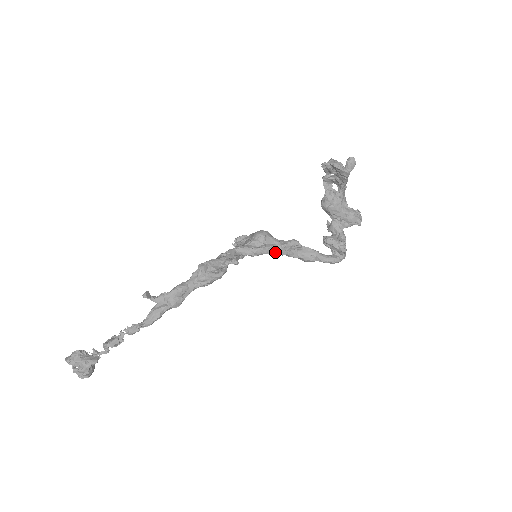
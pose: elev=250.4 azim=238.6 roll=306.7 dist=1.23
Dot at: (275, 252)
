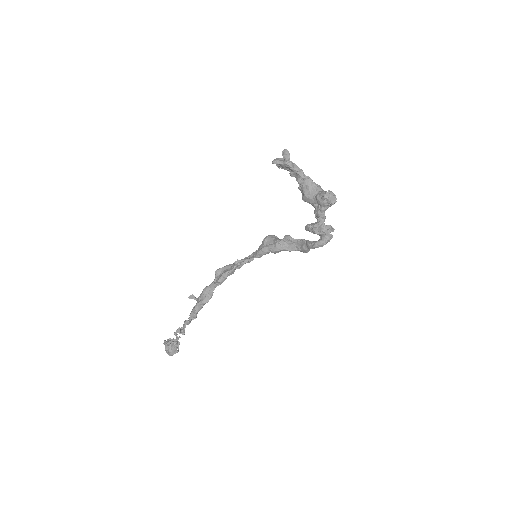
Dot at: (272, 250)
